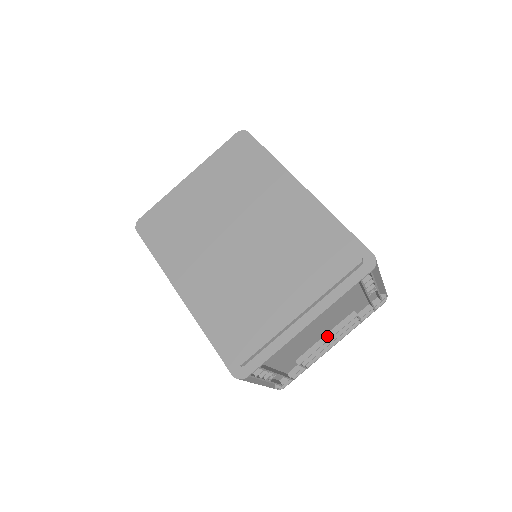
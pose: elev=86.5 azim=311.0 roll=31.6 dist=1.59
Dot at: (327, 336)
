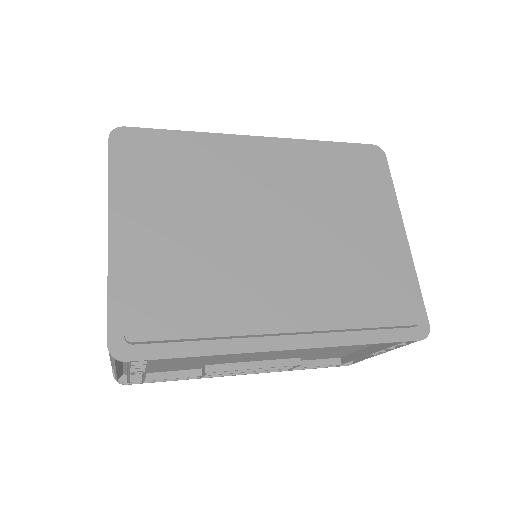
Dot at: occluded
